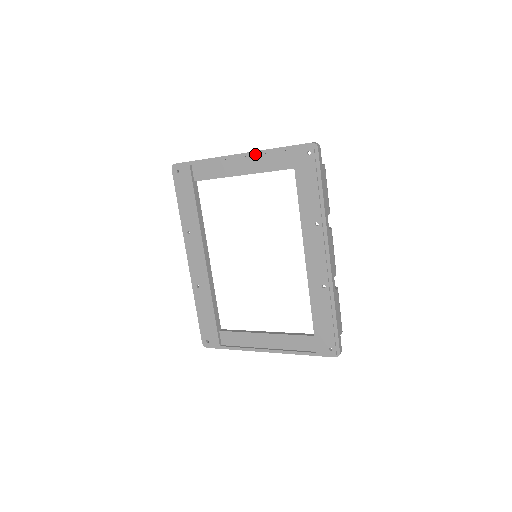
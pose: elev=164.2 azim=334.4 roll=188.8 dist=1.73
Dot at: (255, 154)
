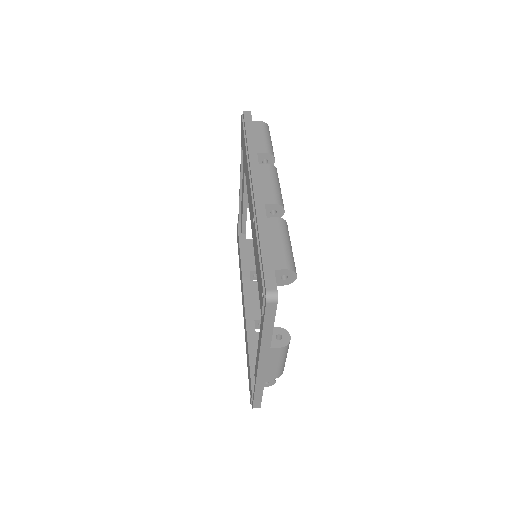
Dot at: (241, 167)
